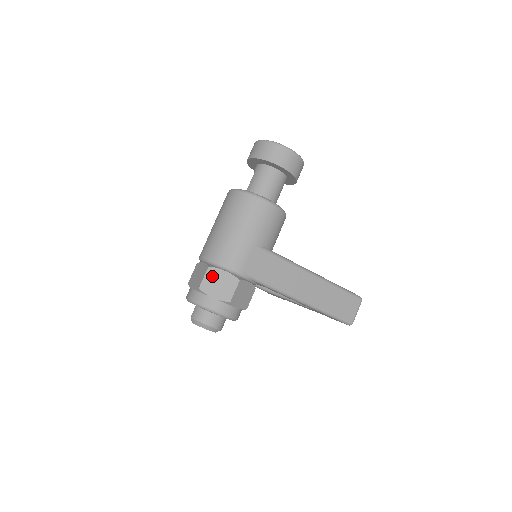
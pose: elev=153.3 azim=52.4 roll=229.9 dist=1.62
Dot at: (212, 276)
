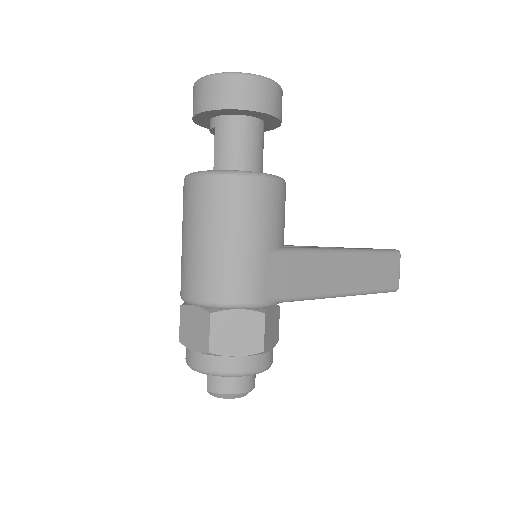
Dot at: (222, 325)
